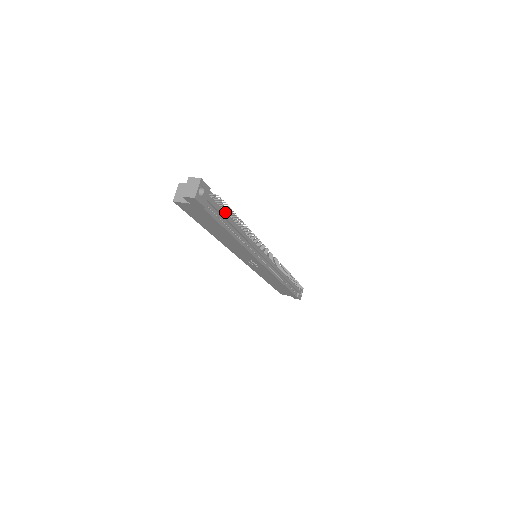
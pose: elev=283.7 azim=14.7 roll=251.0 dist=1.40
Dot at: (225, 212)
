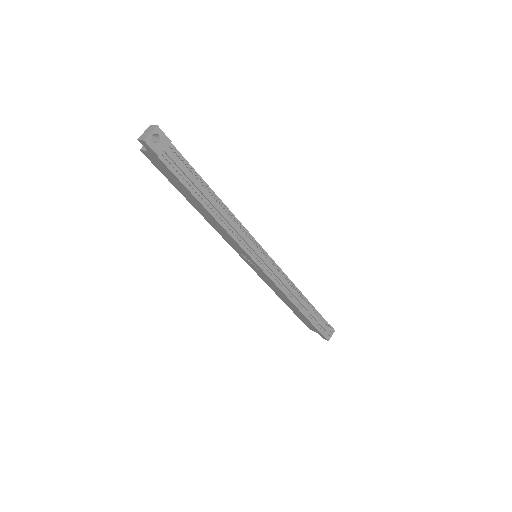
Dot at: (196, 178)
